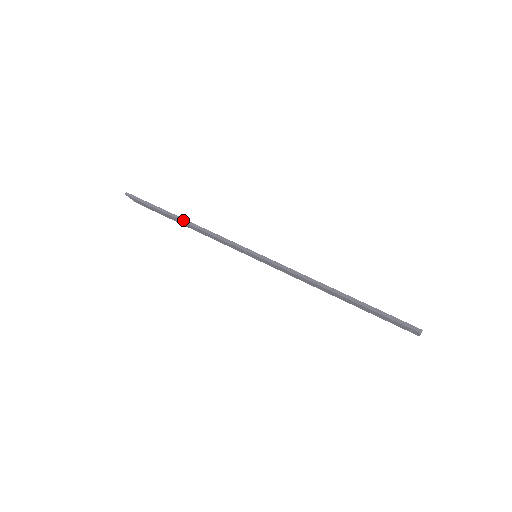
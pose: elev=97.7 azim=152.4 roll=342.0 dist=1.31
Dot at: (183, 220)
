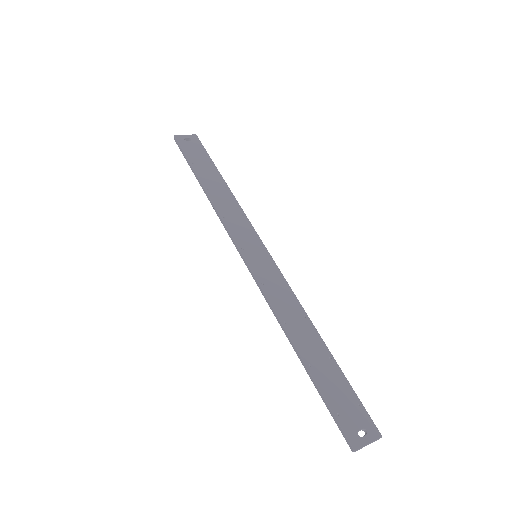
Dot at: (204, 190)
